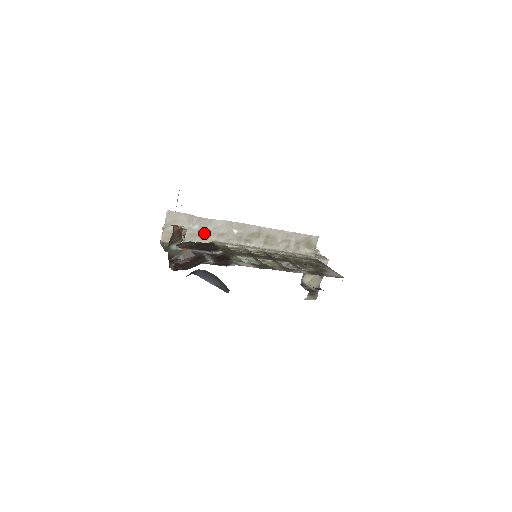
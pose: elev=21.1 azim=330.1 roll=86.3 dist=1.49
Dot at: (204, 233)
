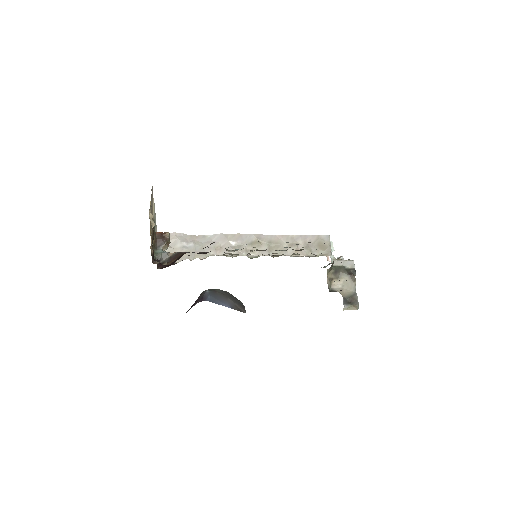
Dot at: (200, 250)
